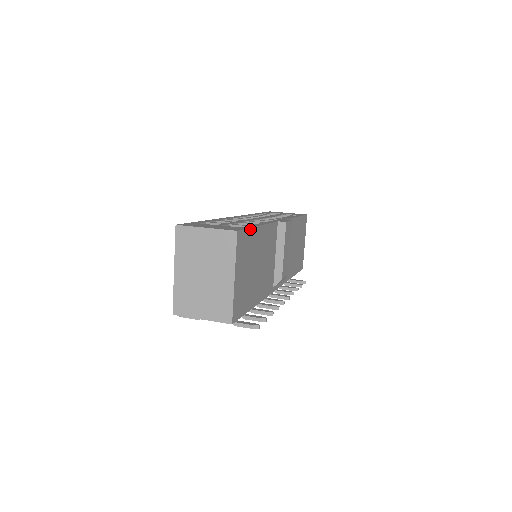
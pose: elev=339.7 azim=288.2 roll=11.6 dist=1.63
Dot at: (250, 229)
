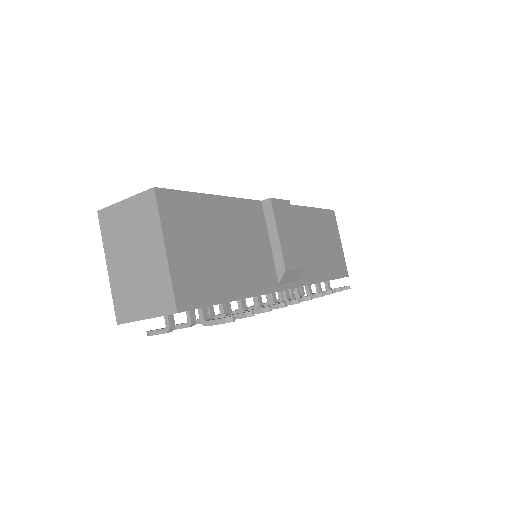
Dot at: (190, 193)
